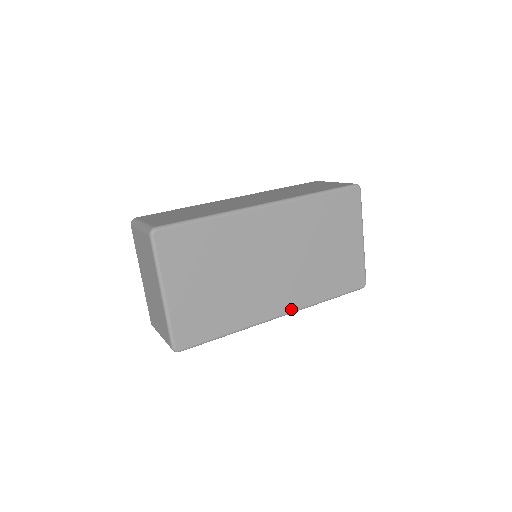
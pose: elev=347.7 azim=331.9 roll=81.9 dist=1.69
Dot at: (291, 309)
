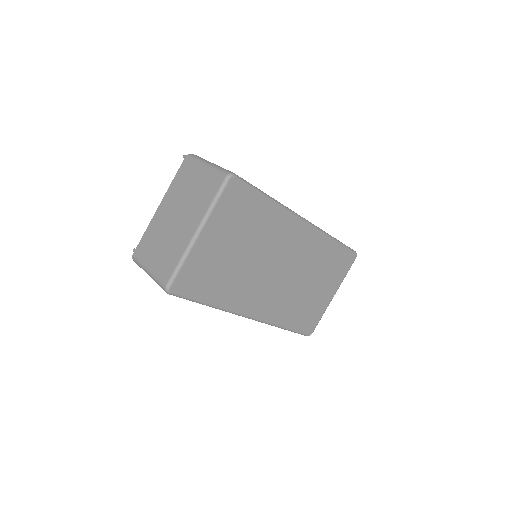
Dot at: (261, 317)
